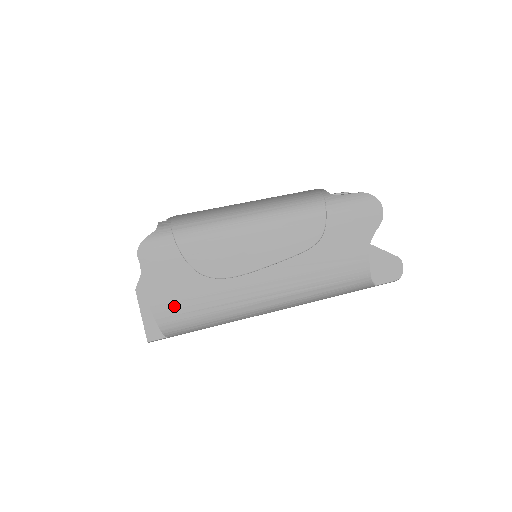
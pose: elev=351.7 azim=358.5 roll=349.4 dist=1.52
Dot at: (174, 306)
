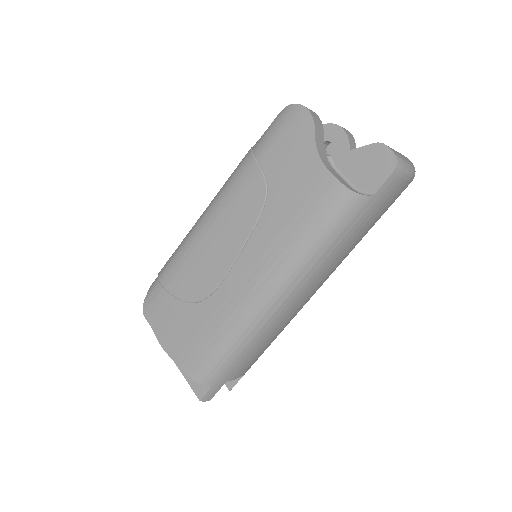
Dot at: (190, 349)
